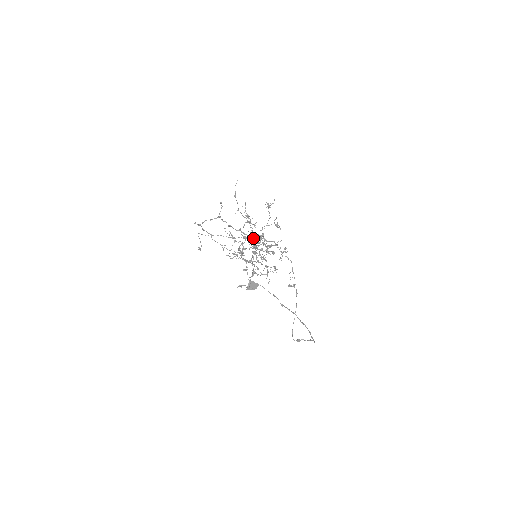
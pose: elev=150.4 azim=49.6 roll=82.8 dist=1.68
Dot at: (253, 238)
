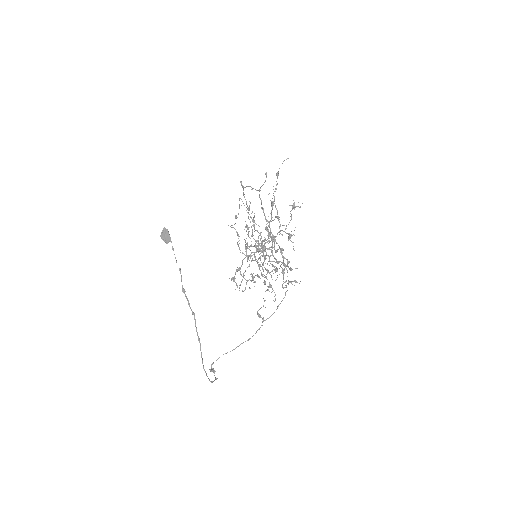
Dot at: (274, 241)
